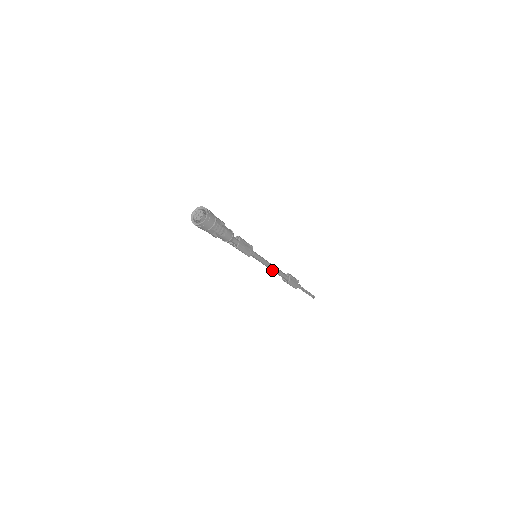
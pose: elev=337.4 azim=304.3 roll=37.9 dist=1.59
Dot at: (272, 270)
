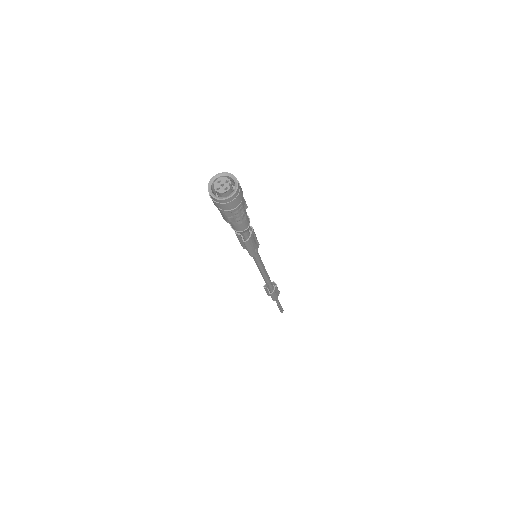
Dot at: (262, 276)
